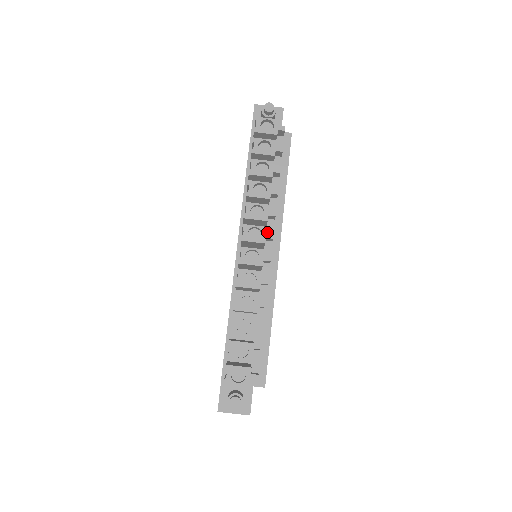
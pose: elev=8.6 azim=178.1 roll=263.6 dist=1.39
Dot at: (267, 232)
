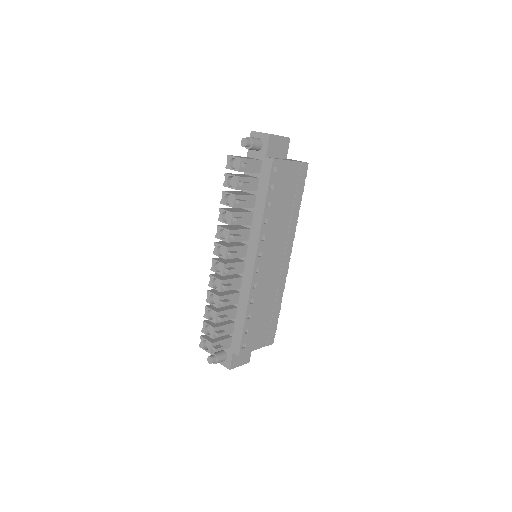
Dot at: (249, 243)
